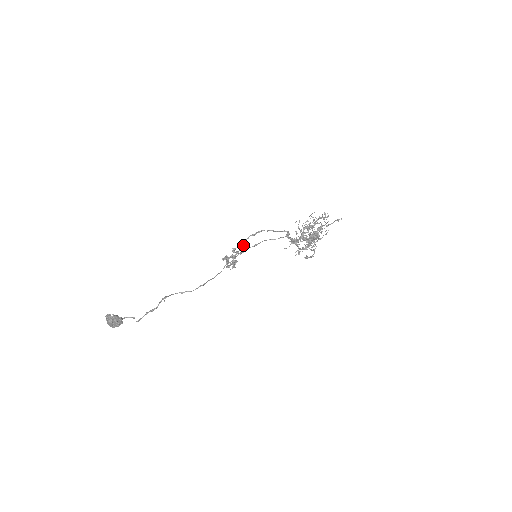
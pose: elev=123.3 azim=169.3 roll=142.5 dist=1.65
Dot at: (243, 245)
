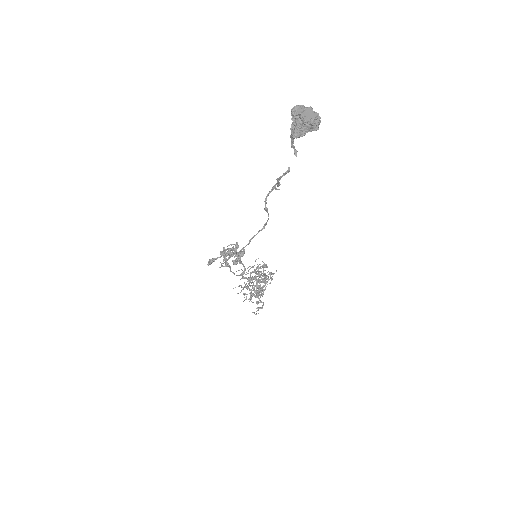
Dot at: (237, 244)
